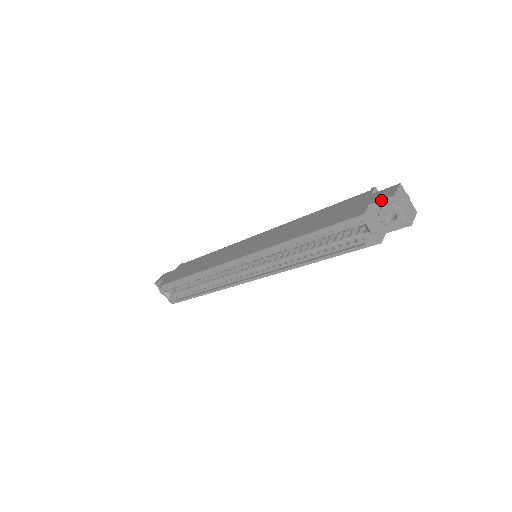
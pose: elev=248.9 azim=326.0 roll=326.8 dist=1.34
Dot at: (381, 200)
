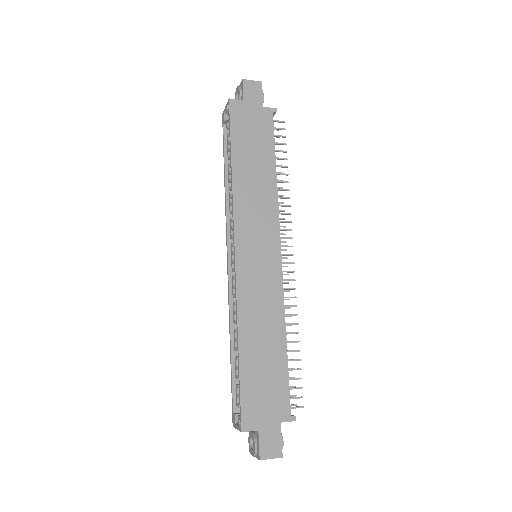
Dot at: (259, 445)
